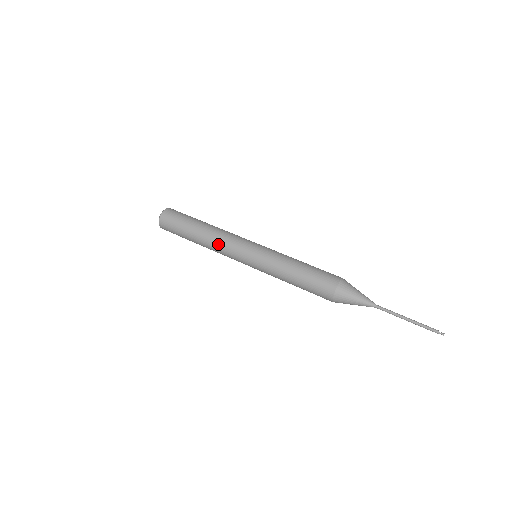
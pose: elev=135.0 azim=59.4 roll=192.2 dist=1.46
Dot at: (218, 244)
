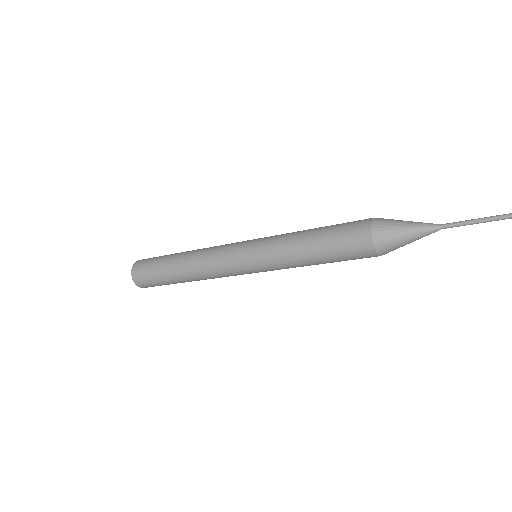
Dot at: occluded
